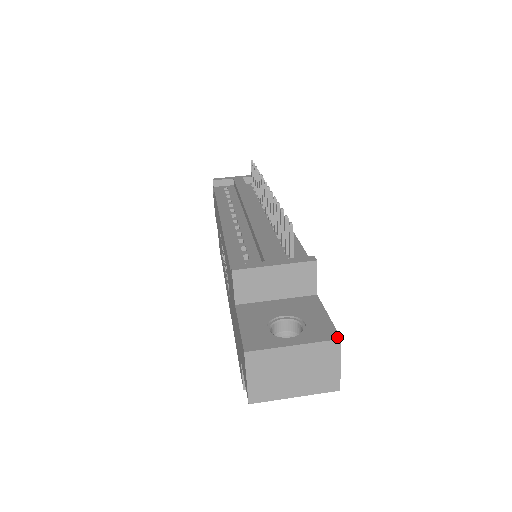
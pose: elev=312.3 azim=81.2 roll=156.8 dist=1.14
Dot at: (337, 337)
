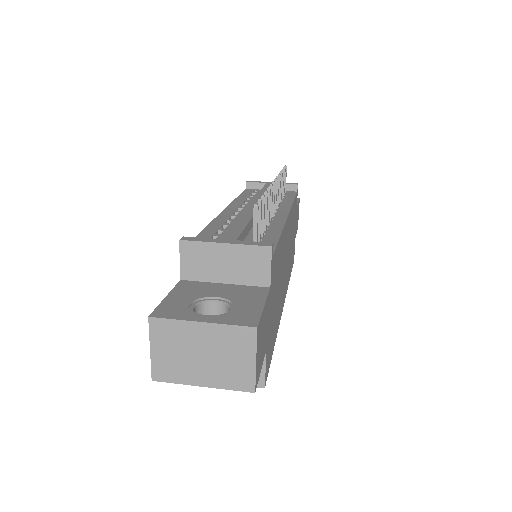
Dot at: (254, 325)
